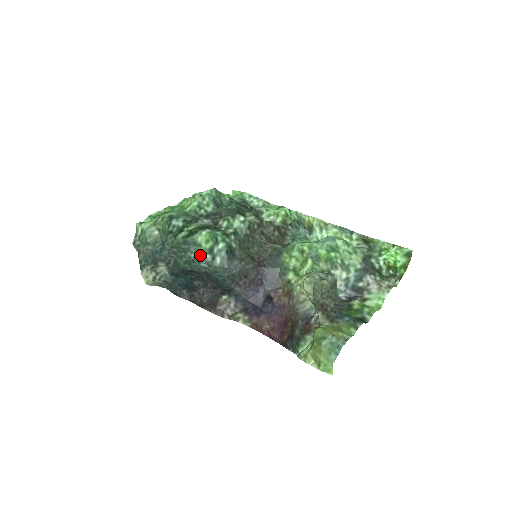
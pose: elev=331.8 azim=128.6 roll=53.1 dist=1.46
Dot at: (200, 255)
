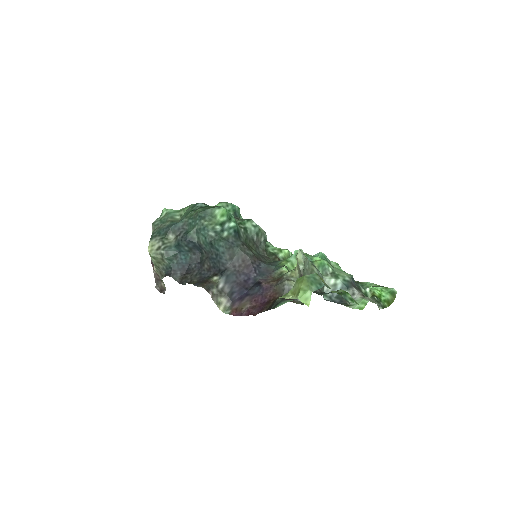
Dot at: (212, 225)
